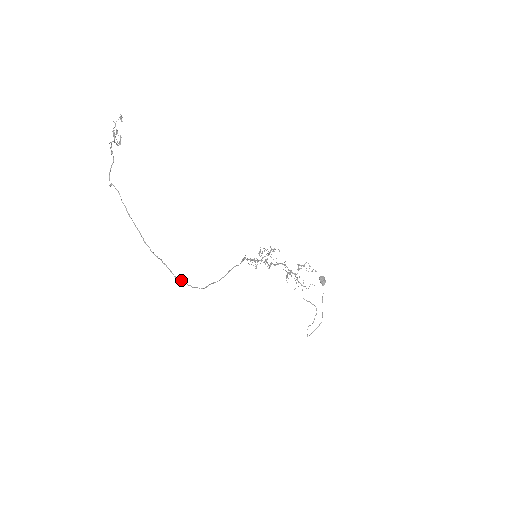
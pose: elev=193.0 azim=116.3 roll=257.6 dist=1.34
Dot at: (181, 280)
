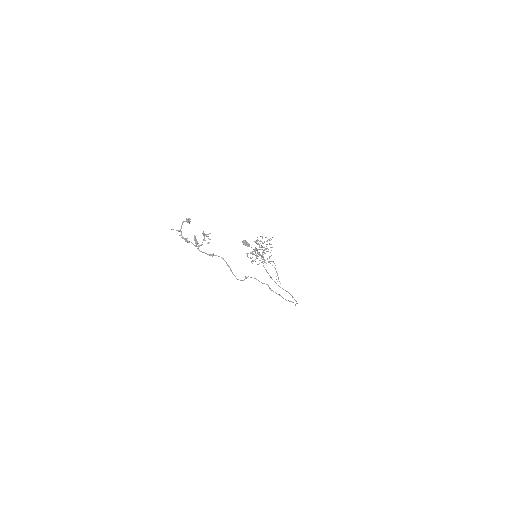
Dot at: occluded
